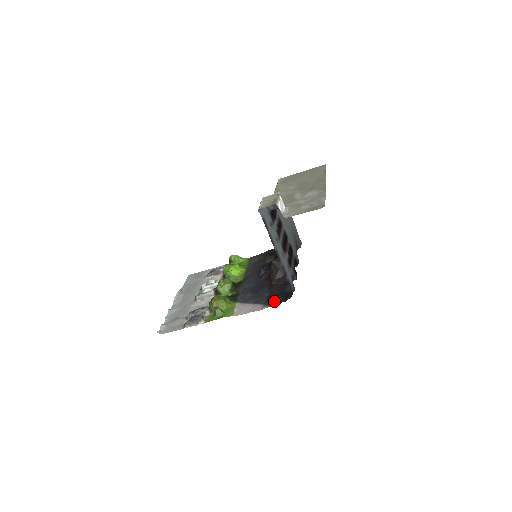
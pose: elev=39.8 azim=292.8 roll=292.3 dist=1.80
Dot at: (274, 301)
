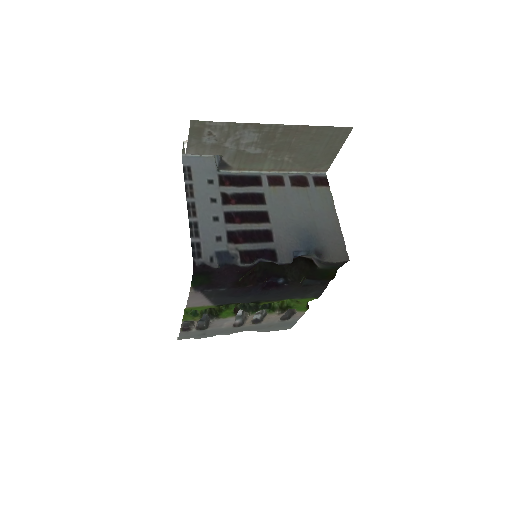
Dot at: (200, 283)
